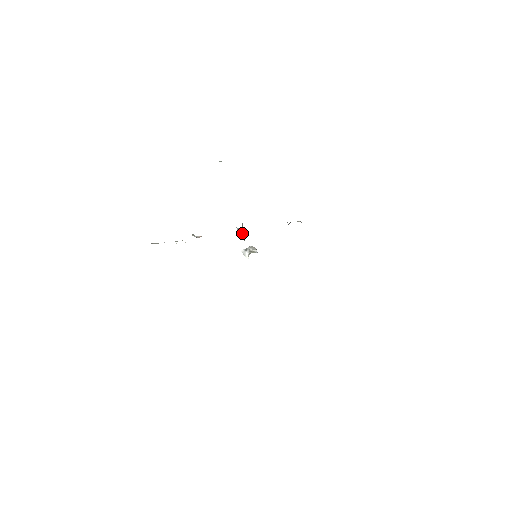
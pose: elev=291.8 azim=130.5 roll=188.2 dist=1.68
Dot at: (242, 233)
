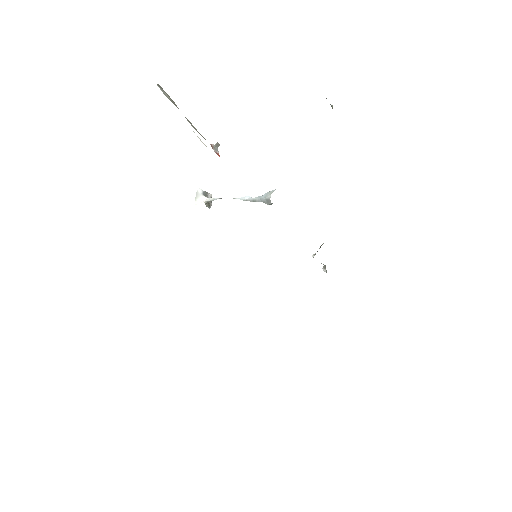
Dot at: (255, 201)
